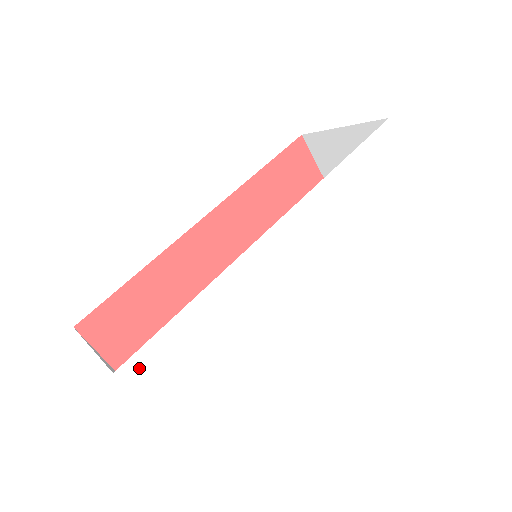
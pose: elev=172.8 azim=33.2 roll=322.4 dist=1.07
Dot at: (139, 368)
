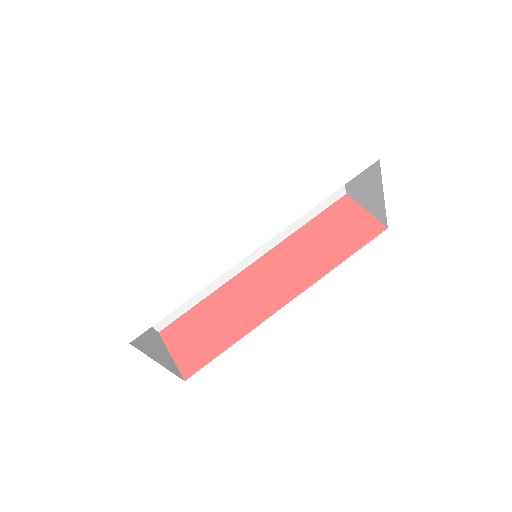
Dot at: (117, 287)
